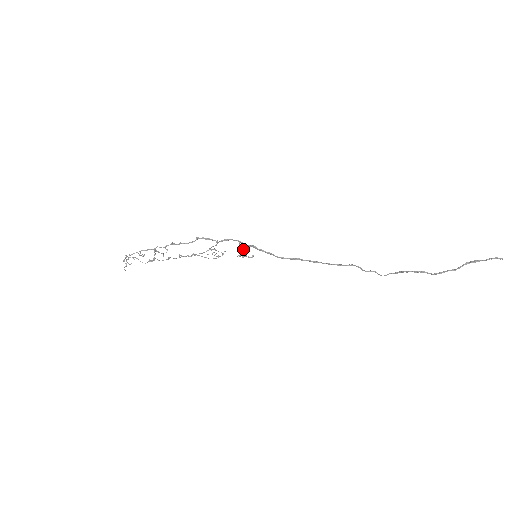
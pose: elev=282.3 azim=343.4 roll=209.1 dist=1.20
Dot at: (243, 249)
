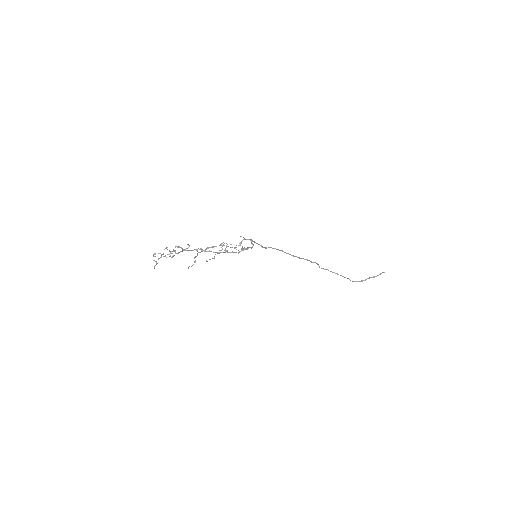
Dot at: (242, 240)
